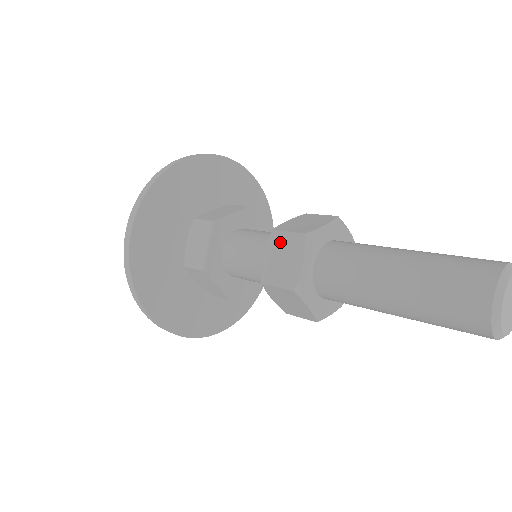
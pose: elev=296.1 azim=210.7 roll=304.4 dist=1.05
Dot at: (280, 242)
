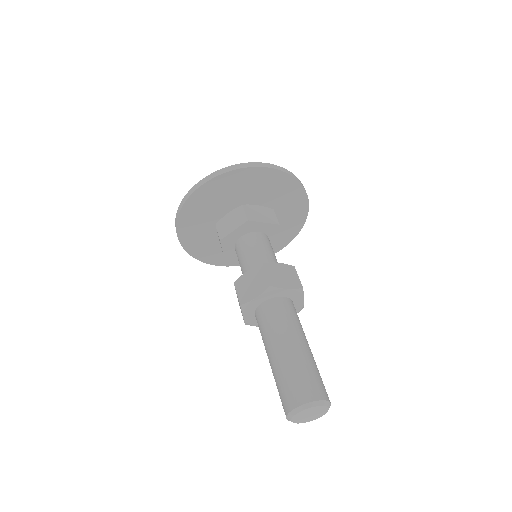
Dot at: (259, 274)
